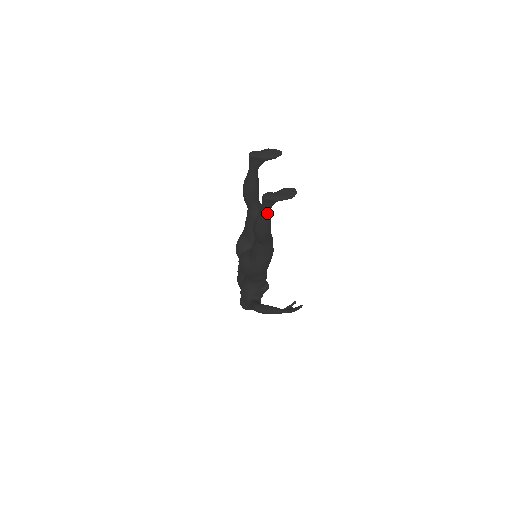
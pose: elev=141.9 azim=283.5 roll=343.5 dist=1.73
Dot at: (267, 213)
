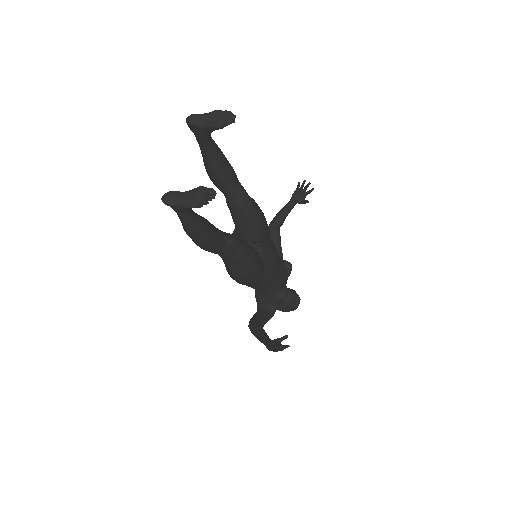
Dot at: (185, 220)
